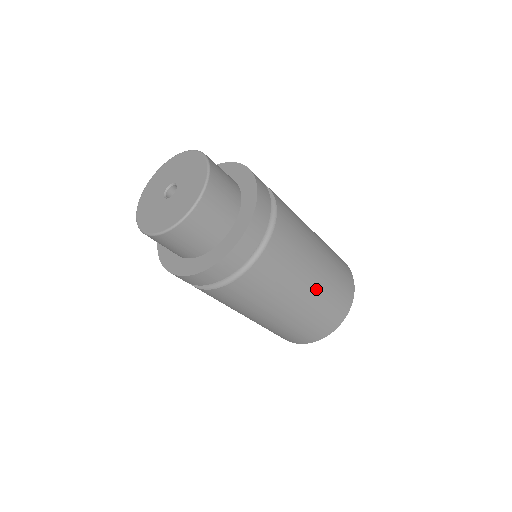
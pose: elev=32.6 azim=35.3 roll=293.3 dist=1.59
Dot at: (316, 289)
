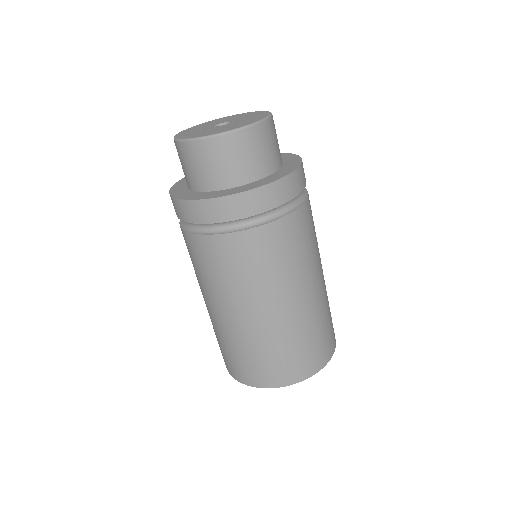
Dot at: occluded
